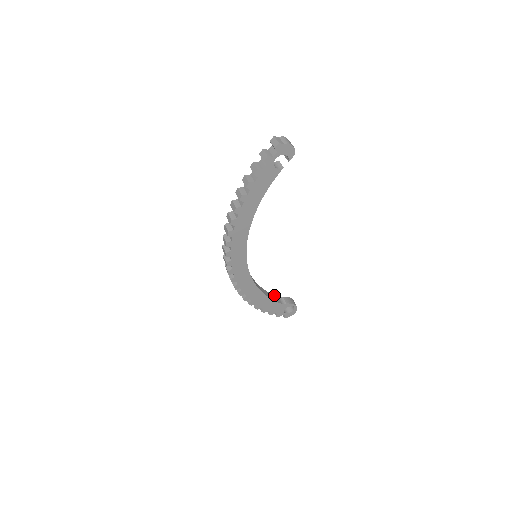
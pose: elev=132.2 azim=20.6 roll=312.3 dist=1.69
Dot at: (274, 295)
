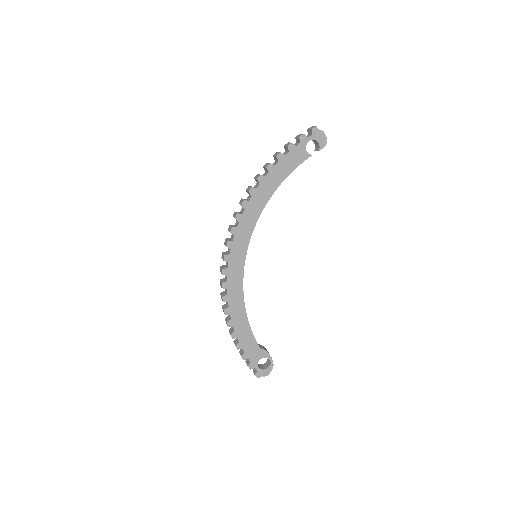
Dot at: occluded
